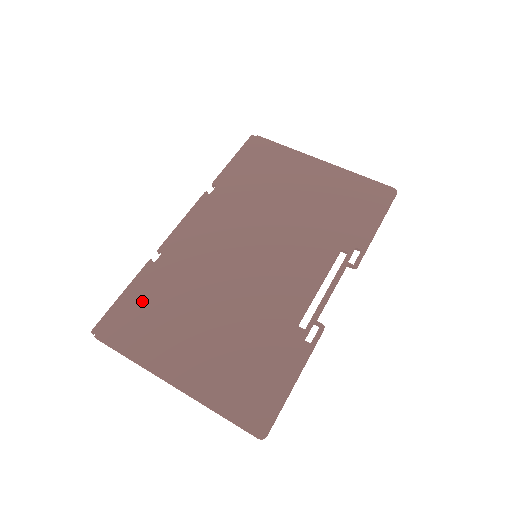
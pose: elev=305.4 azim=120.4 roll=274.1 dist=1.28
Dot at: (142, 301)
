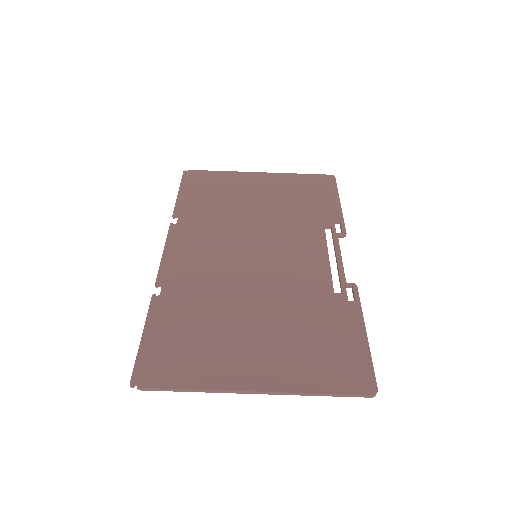
Dot at: (170, 333)
